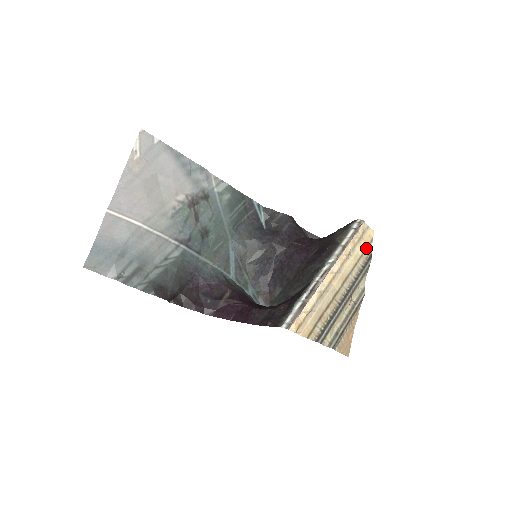
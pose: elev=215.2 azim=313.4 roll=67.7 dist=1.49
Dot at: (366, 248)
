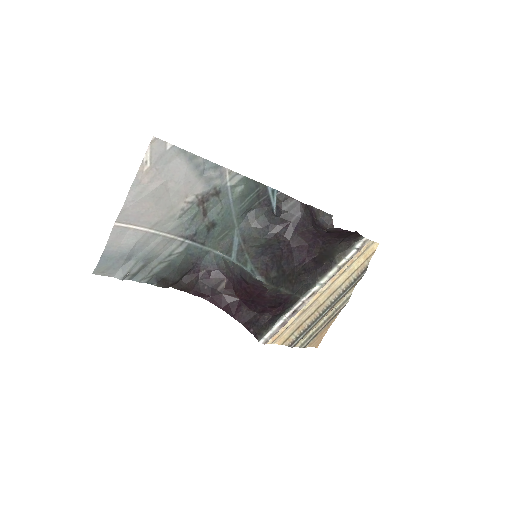
Dot at: (364, 261)
